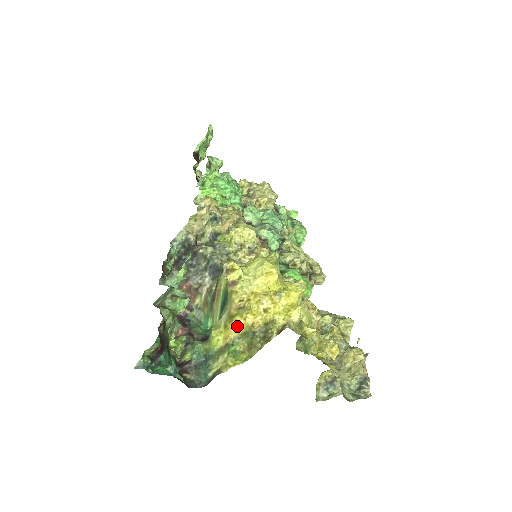
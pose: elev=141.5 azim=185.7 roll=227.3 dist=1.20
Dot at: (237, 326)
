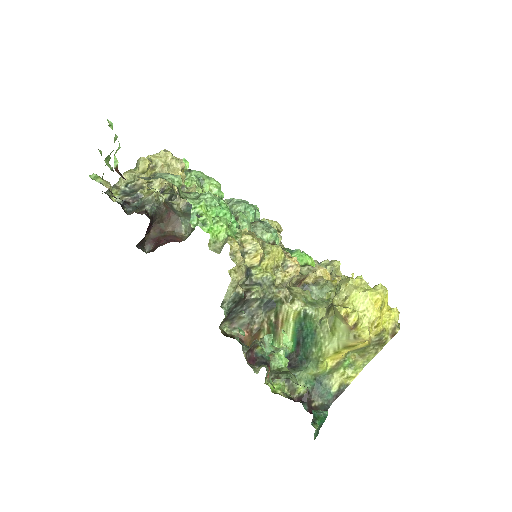
Dot at: (354, 349)
